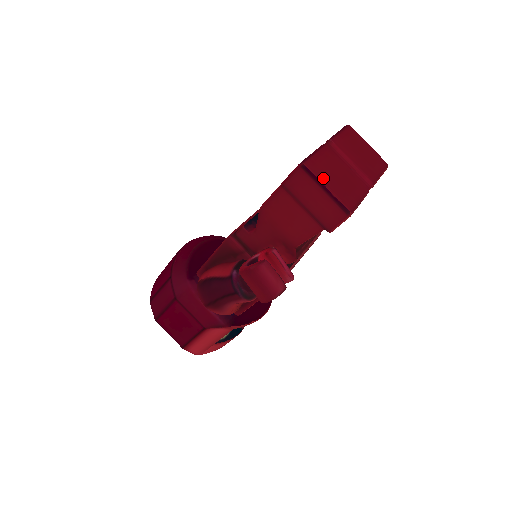
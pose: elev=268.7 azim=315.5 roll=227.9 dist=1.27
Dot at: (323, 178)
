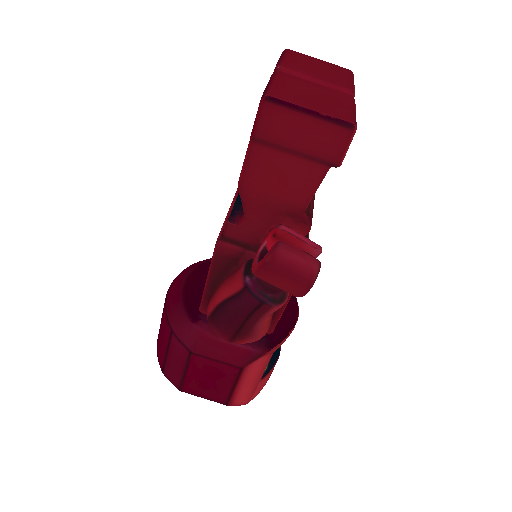
Dot at: (299, 101)
